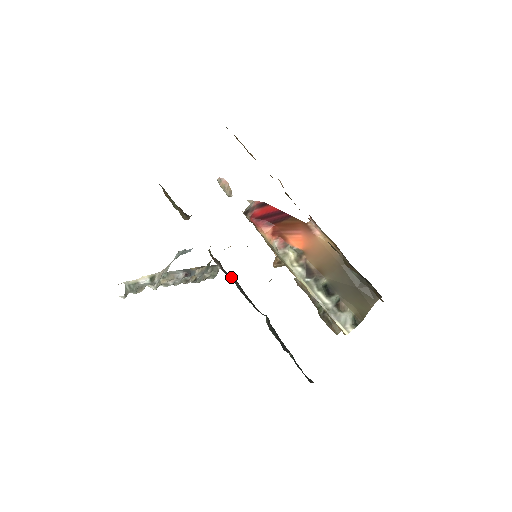
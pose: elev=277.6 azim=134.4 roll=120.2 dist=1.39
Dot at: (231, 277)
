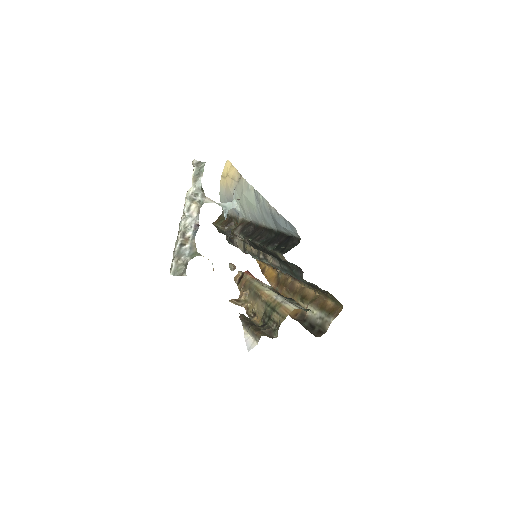
Dot at: (250, 228)
